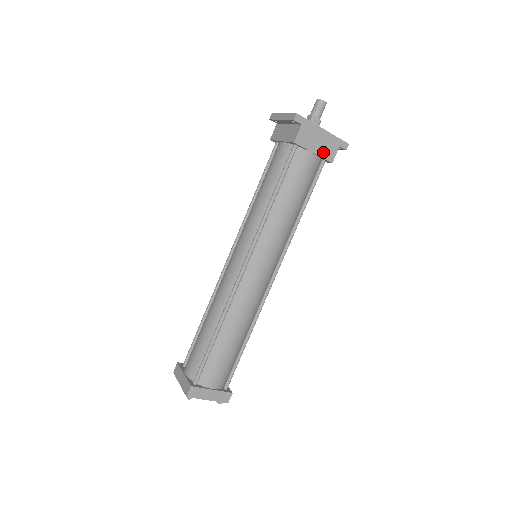
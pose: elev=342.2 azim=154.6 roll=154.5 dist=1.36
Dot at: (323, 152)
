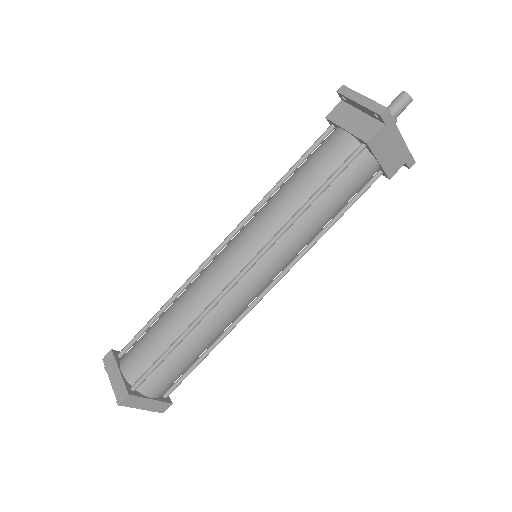
Dot at: (388, 164)
